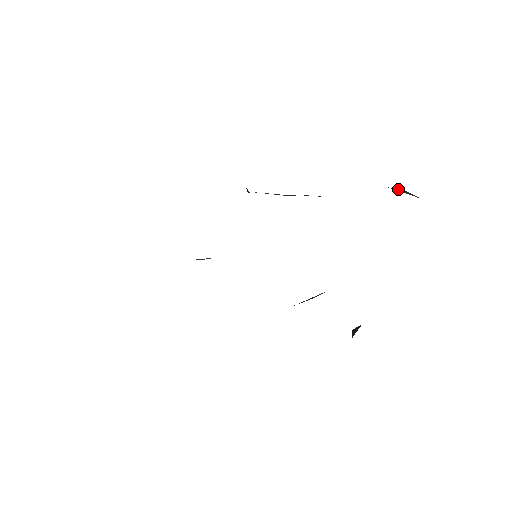
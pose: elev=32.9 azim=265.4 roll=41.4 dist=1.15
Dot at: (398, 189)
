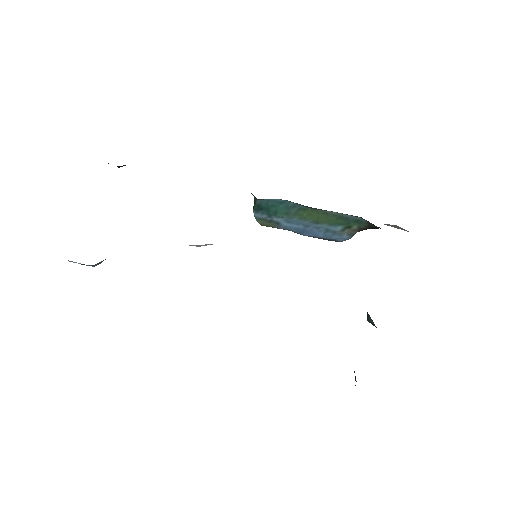
Dot at: (390, 225)
